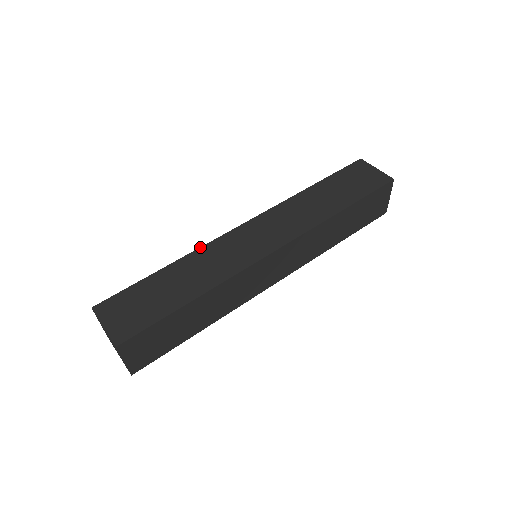
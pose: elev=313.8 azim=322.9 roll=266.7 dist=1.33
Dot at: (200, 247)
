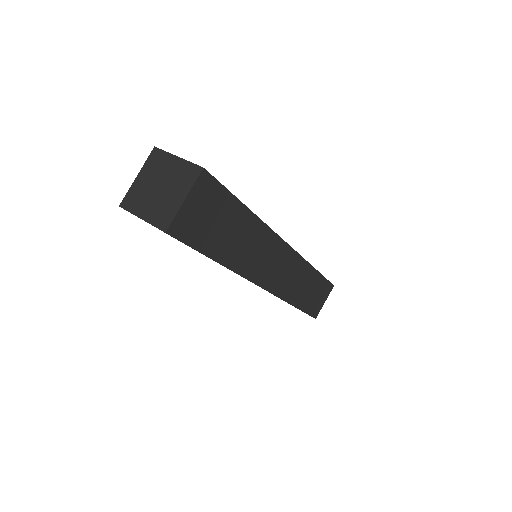
Dot at: occluded
